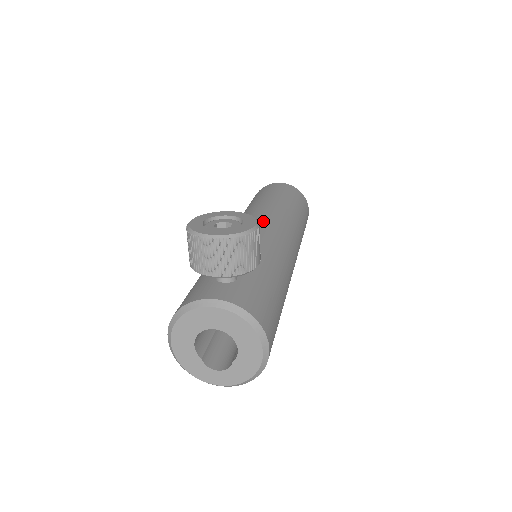
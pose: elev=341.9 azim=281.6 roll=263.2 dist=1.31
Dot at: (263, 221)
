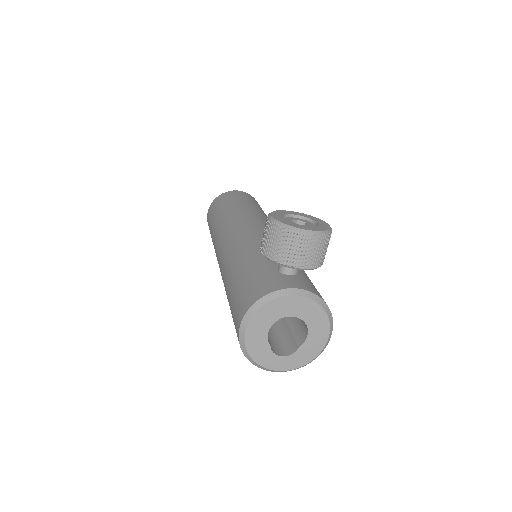
Dot at: (264, 224)
